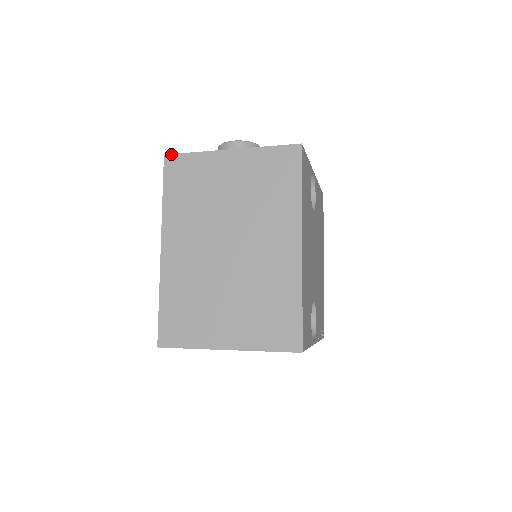
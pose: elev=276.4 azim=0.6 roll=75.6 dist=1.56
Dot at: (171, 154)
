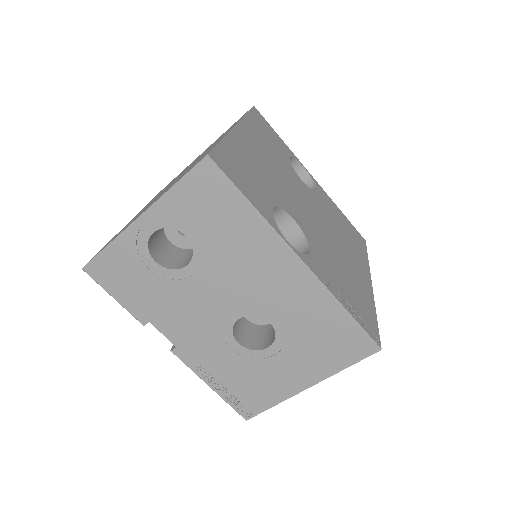
Dot at: occluded
